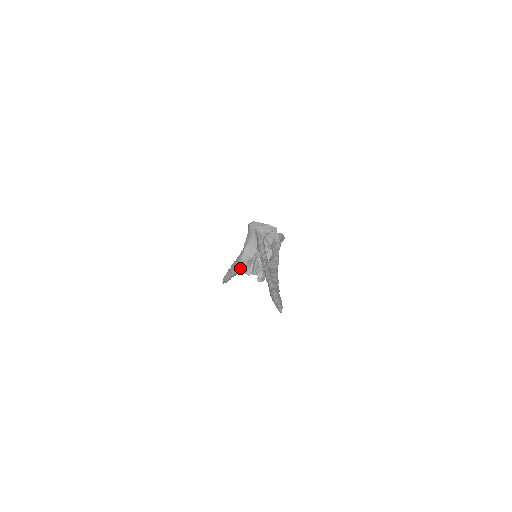
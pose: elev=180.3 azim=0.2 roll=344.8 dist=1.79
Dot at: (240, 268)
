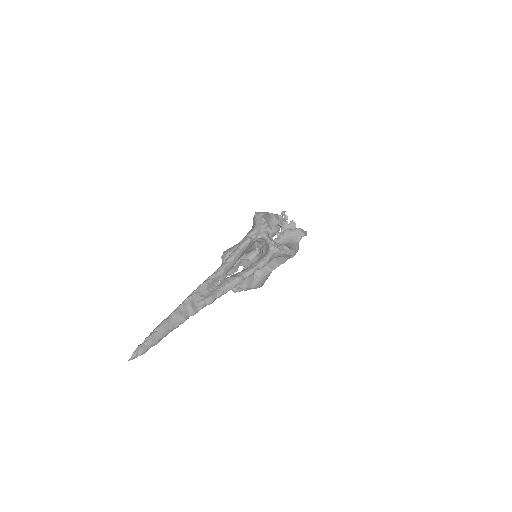
Dot at: (222, 260)
